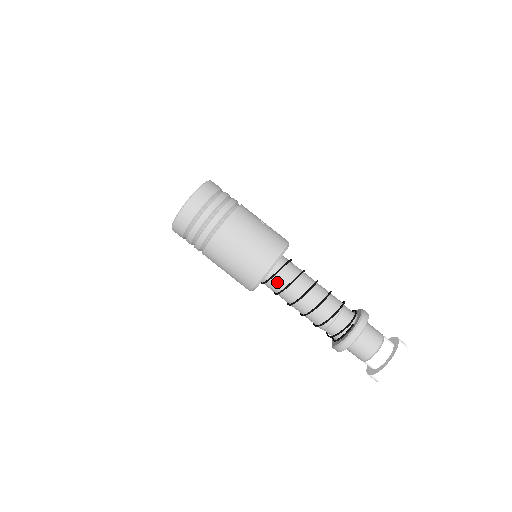
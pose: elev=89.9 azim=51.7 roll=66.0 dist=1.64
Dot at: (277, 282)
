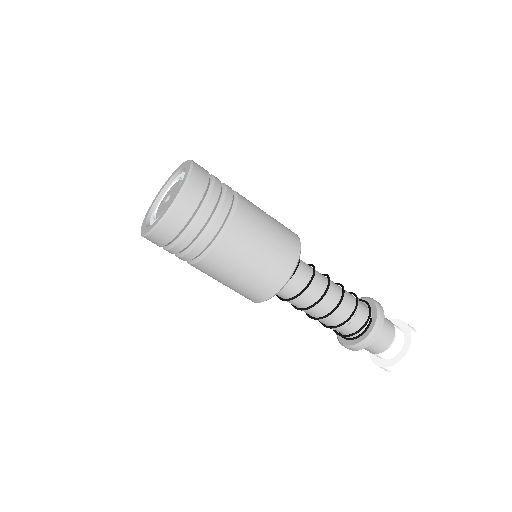
Dot at: (291, 287)
